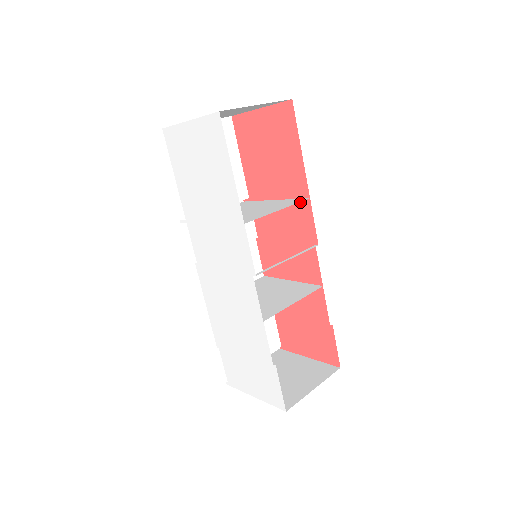
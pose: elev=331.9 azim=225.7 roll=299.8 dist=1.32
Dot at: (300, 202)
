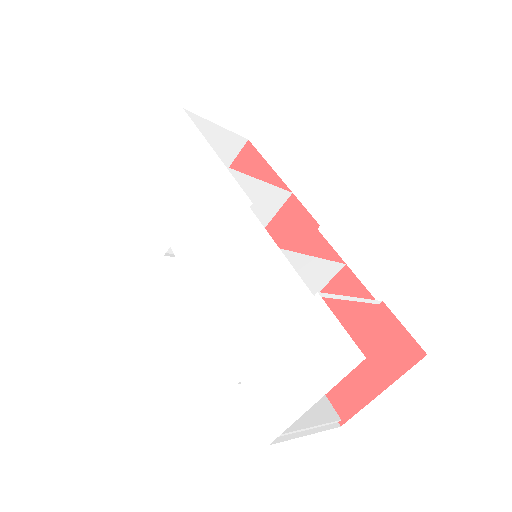
Dot at: (285, 206)
